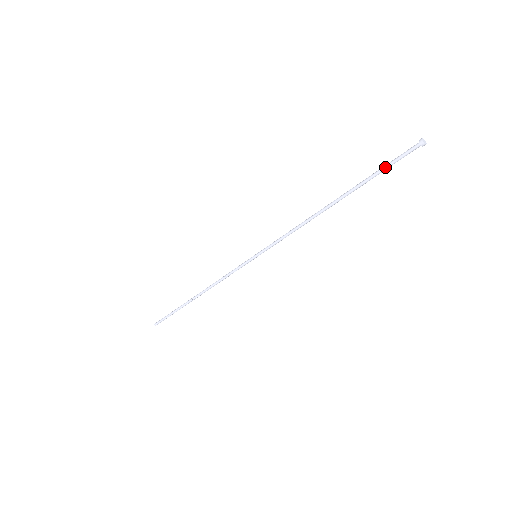
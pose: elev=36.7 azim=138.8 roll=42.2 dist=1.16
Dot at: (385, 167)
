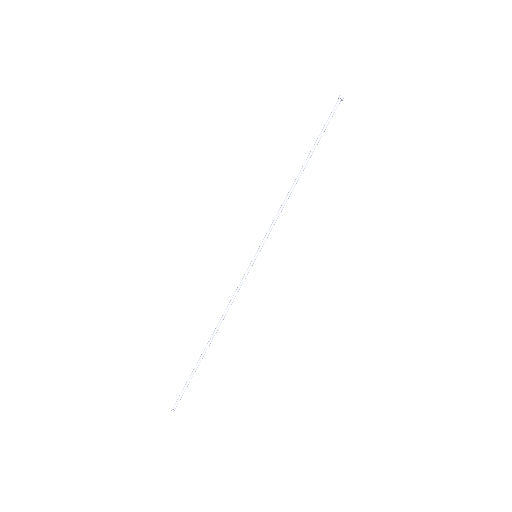
Dot at: (325, 125)
